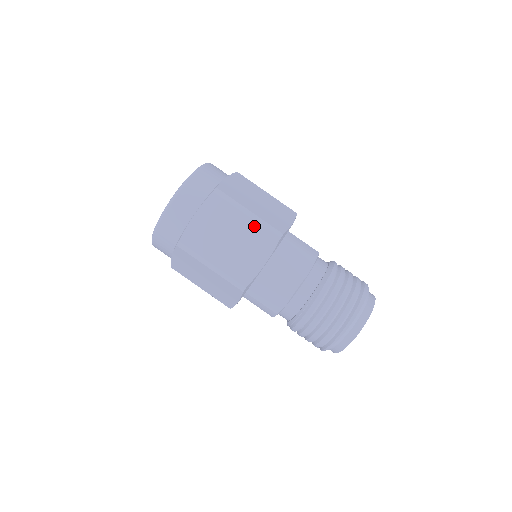
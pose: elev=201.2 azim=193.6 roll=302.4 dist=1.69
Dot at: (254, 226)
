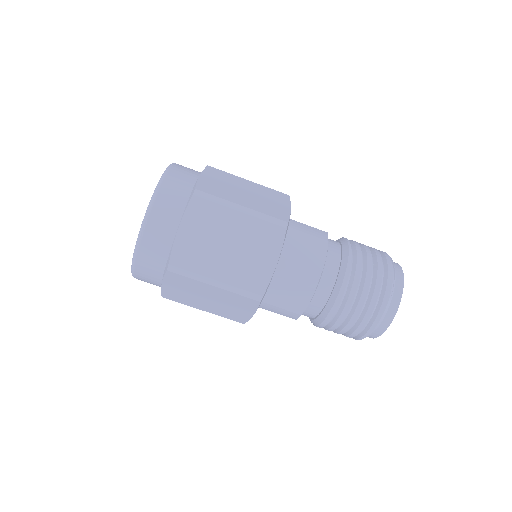
Dot at: (227, 293)
